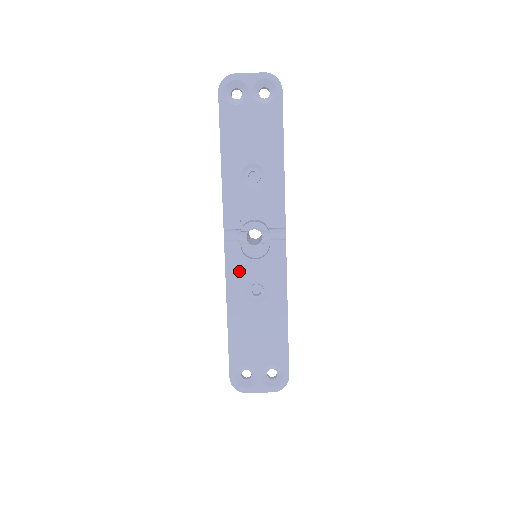
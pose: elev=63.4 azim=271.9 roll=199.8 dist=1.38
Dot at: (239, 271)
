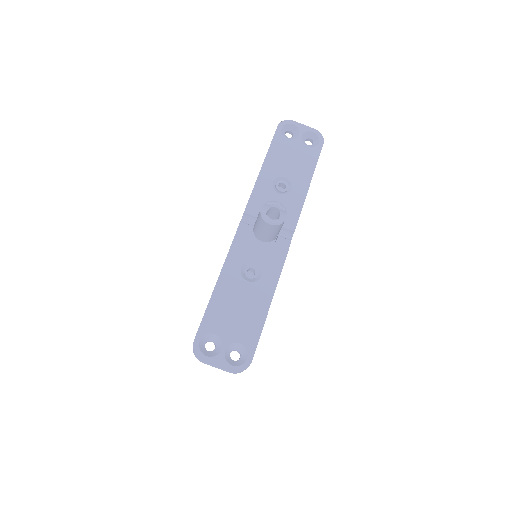
Dot at: (243, 249)
